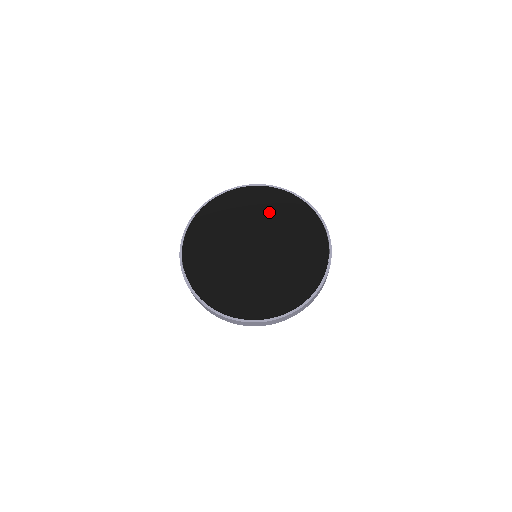
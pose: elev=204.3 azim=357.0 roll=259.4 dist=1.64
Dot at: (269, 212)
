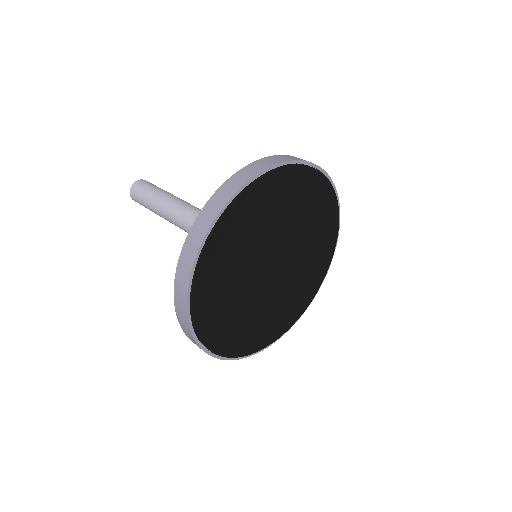
Dot at: (271, 216)
